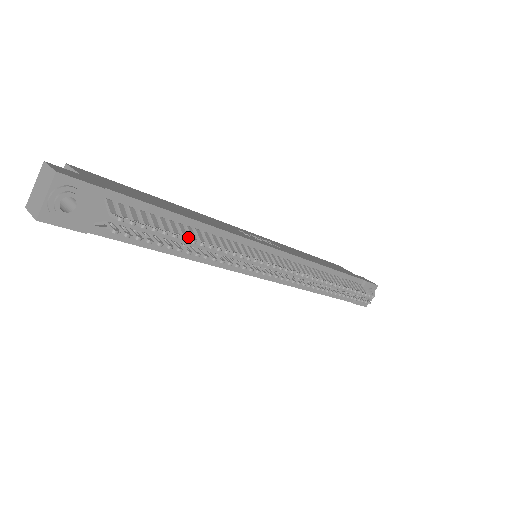
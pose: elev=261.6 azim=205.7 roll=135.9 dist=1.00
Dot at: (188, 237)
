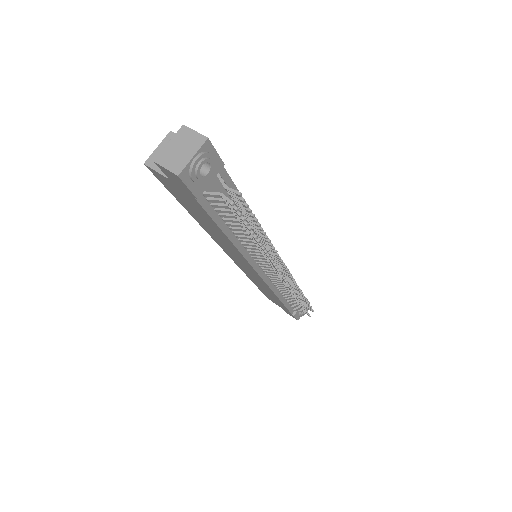
Dot at: occluded
